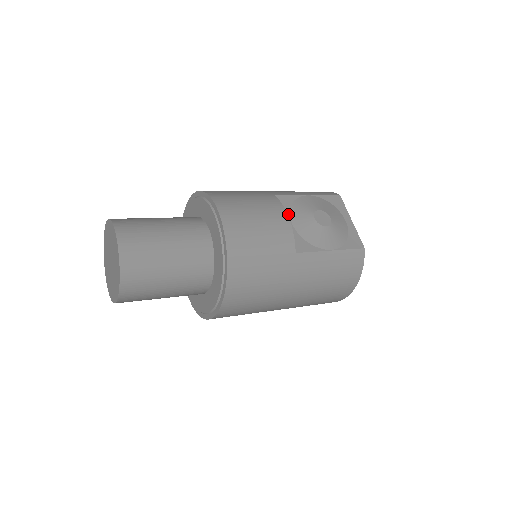
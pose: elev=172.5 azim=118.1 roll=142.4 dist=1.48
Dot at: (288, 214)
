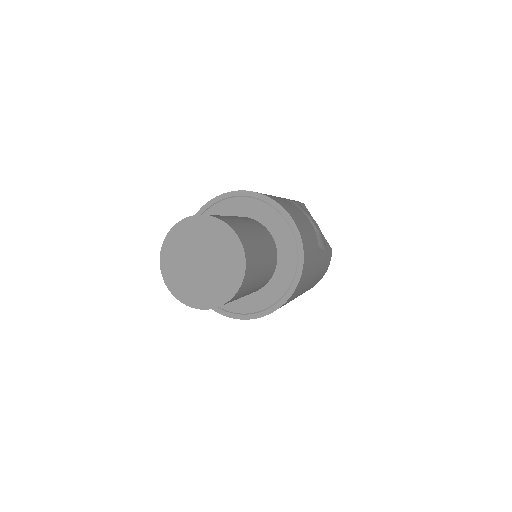
Dot at: occluded
